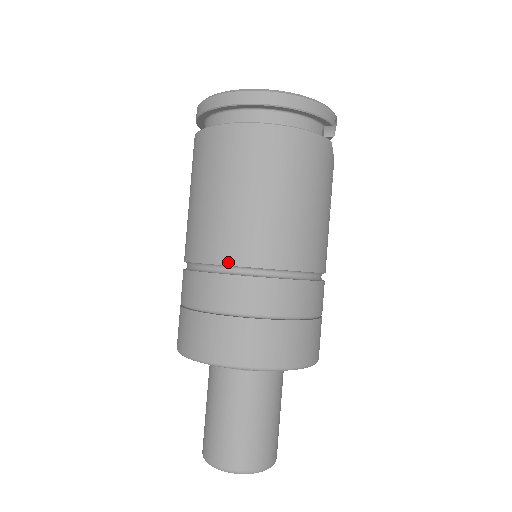
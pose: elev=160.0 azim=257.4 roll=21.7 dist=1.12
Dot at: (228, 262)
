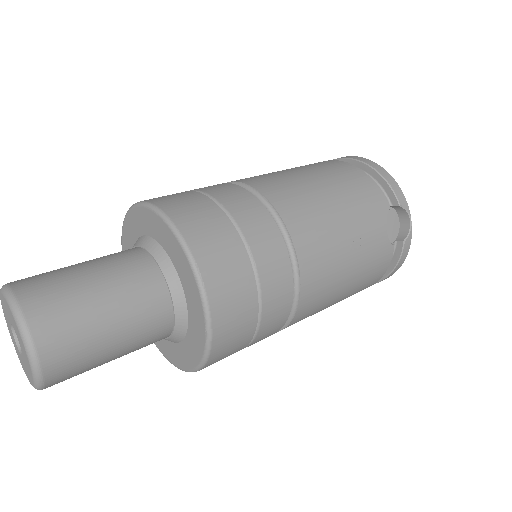
Dot at: (228, 182)
